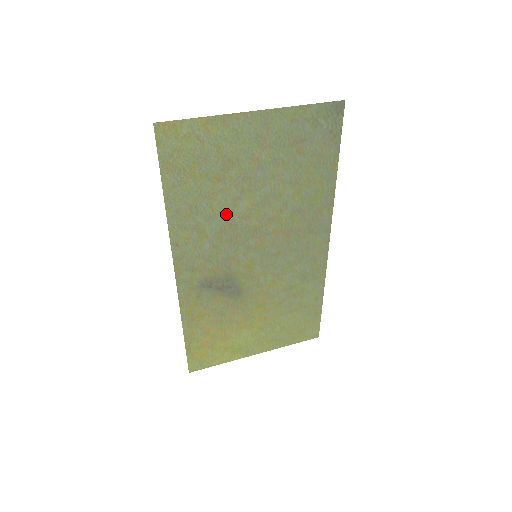
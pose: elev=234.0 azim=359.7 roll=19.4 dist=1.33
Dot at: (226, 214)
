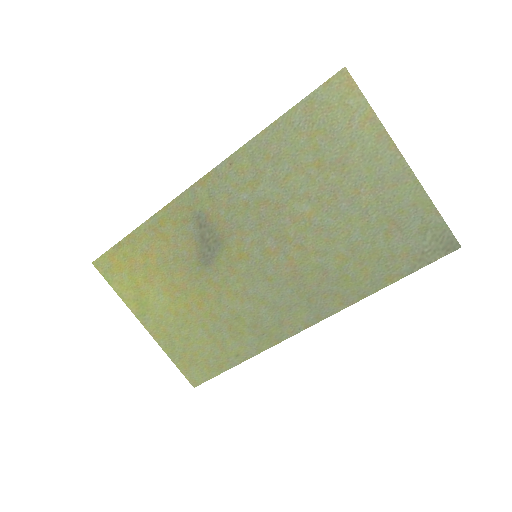
Dot at: (287, 196)
